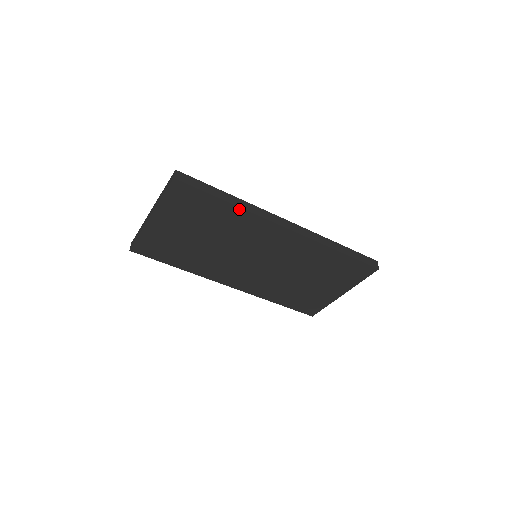
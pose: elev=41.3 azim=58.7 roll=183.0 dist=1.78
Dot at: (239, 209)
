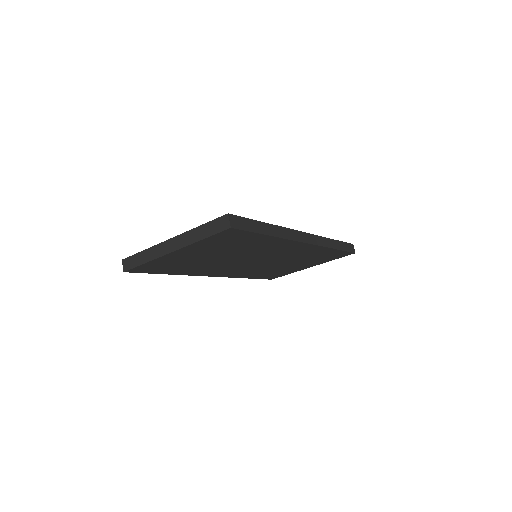
Dot at: (276, 238)
